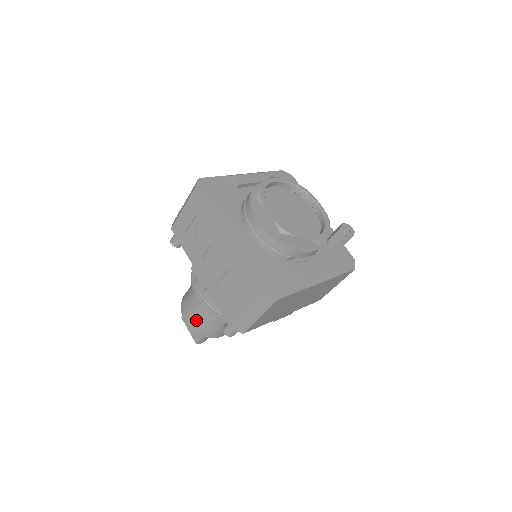
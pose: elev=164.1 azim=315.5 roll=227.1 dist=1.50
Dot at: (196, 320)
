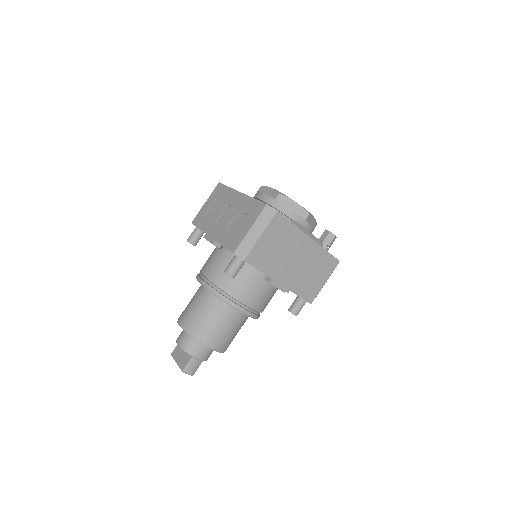
Dot at: (192, 317)
